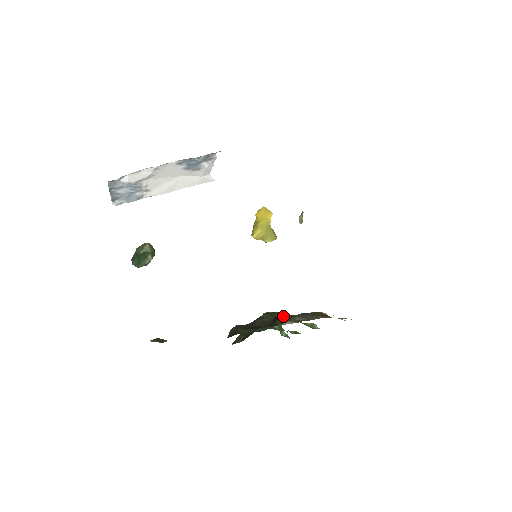
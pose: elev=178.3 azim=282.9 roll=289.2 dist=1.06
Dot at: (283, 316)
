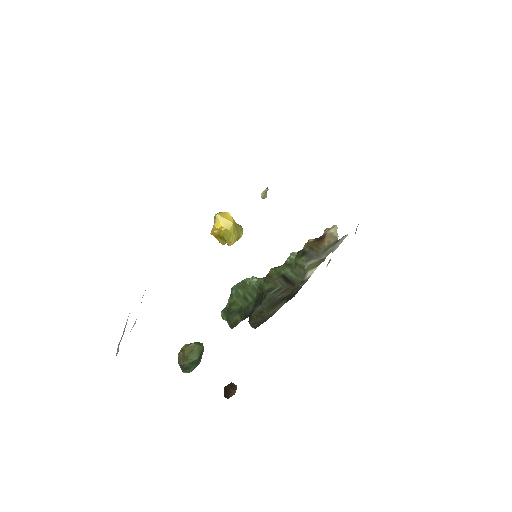
Dot at: (287, 272)
